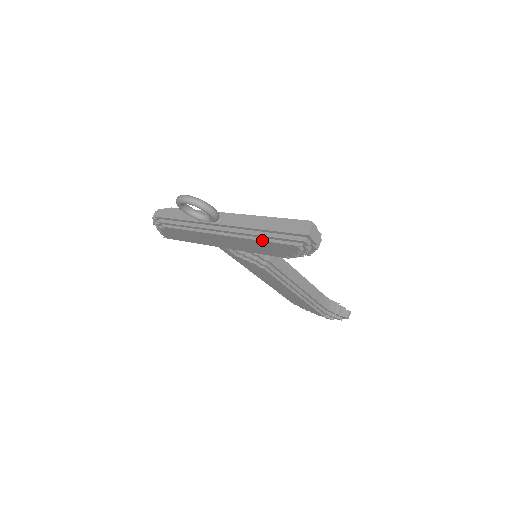
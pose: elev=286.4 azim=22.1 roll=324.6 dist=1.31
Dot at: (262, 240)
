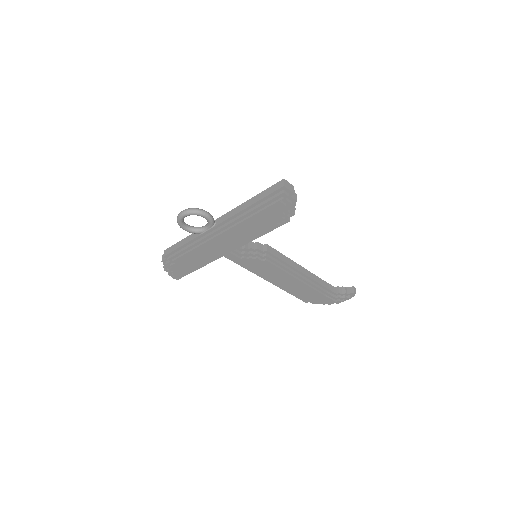
Dot at: (253, 215)
